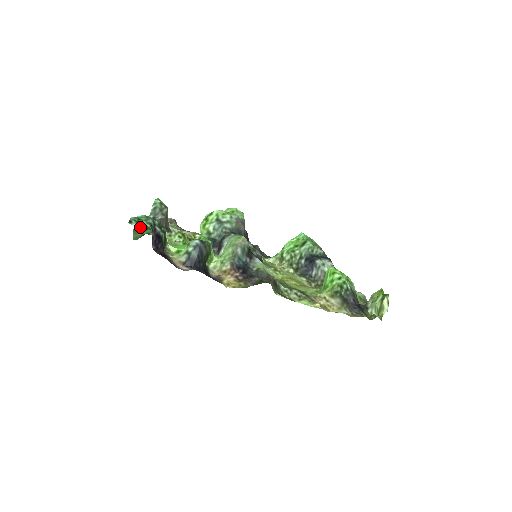
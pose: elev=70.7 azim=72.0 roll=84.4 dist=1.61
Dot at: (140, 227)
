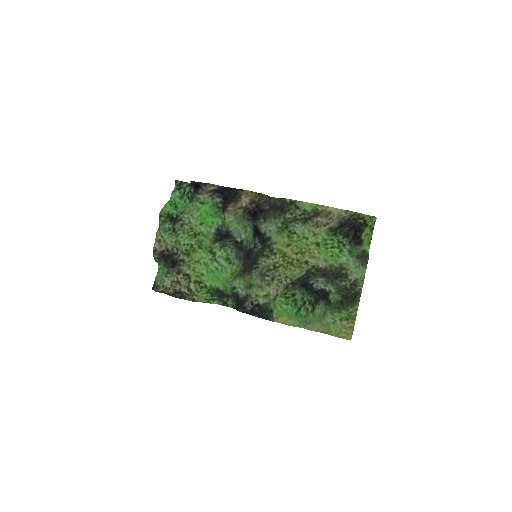
Dot at: (171, 206)
